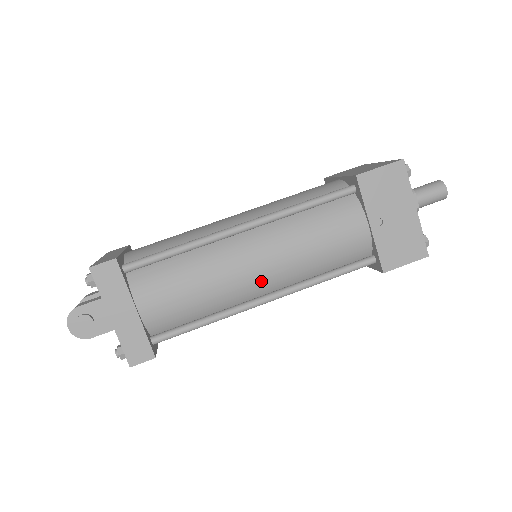
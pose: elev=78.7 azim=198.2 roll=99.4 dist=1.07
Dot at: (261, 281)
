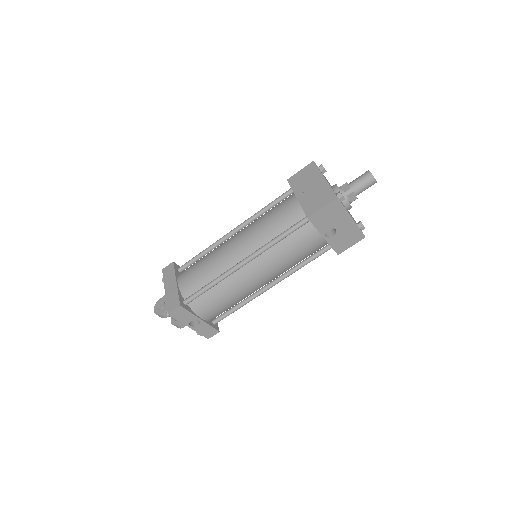
Dot at: (239, 251)
